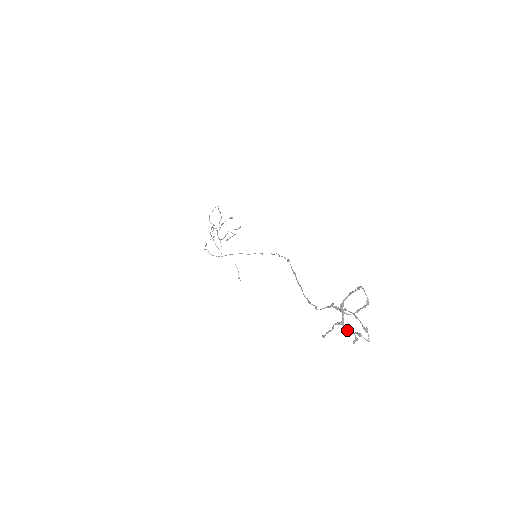
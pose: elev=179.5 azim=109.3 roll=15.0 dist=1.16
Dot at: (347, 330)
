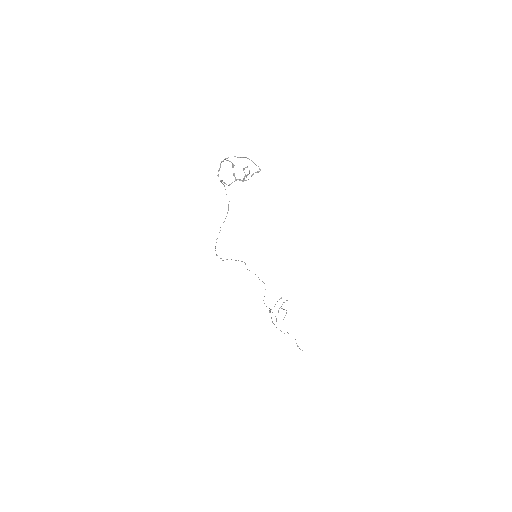
Dot at: occluded
